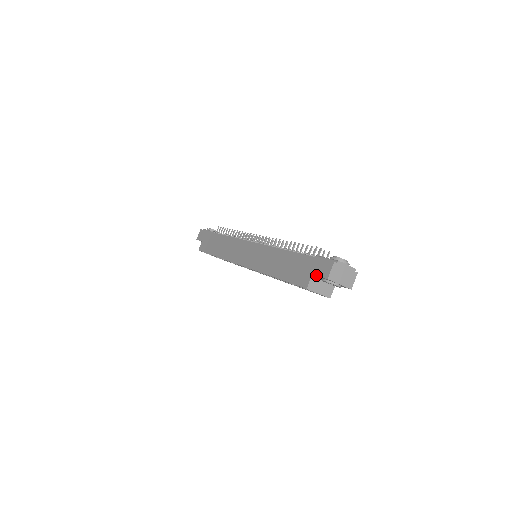
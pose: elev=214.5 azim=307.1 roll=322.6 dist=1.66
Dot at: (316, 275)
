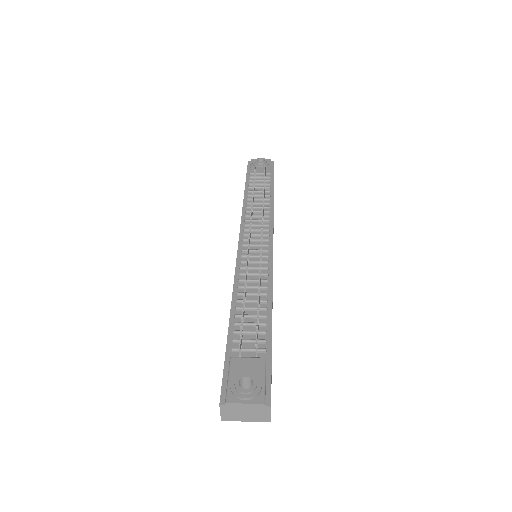
Dot at: occluded
